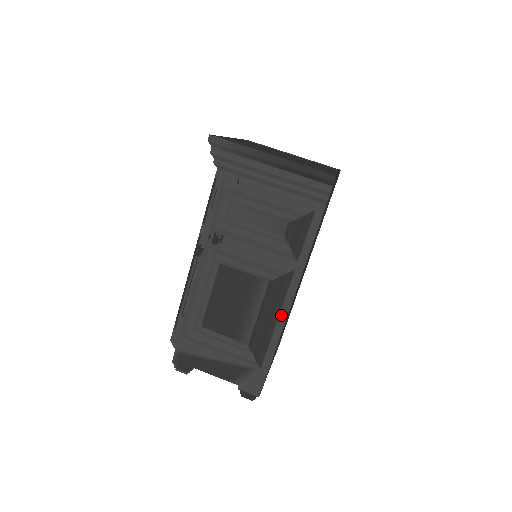
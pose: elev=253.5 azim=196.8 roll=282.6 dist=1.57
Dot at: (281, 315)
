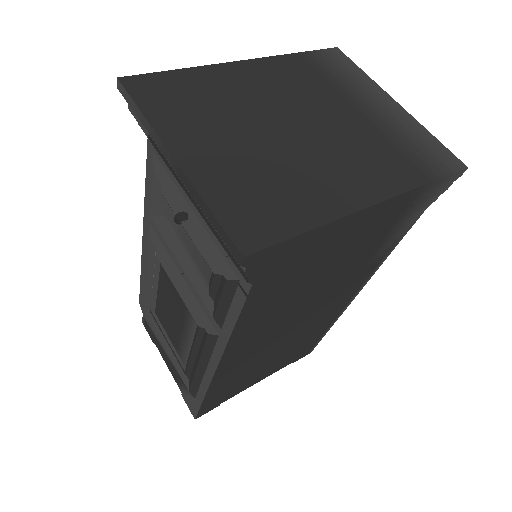
Dot at: (208, 370)
